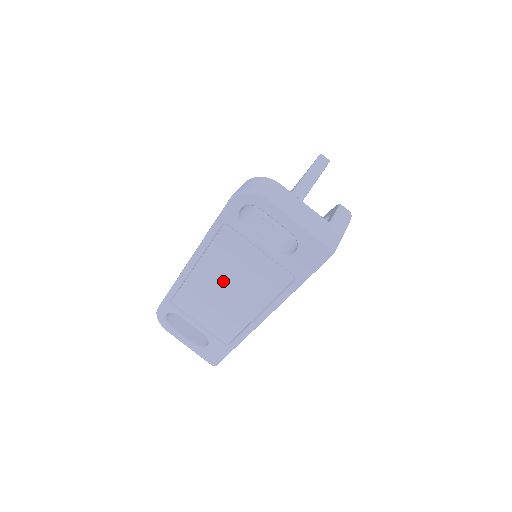
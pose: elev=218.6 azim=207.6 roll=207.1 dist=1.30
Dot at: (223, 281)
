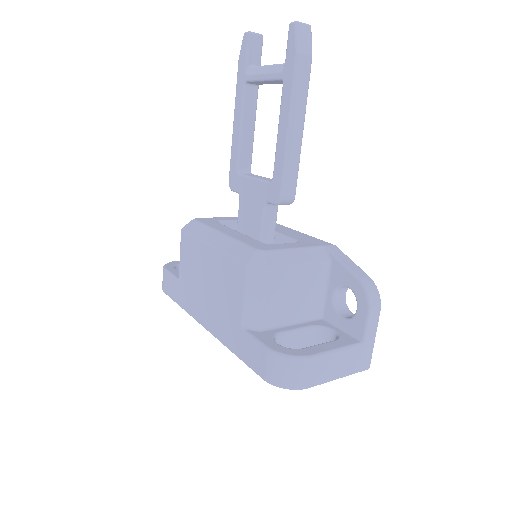
Dot at: occluded
